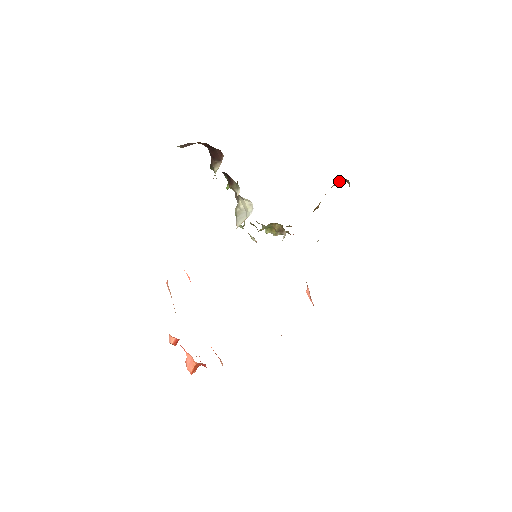
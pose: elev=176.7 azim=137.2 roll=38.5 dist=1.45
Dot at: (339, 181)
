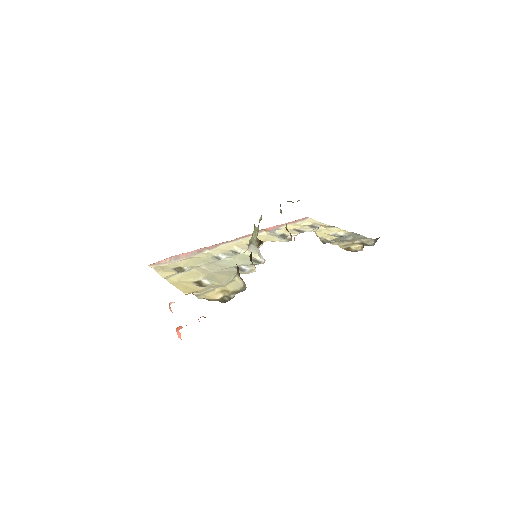
Dot at: occluded
